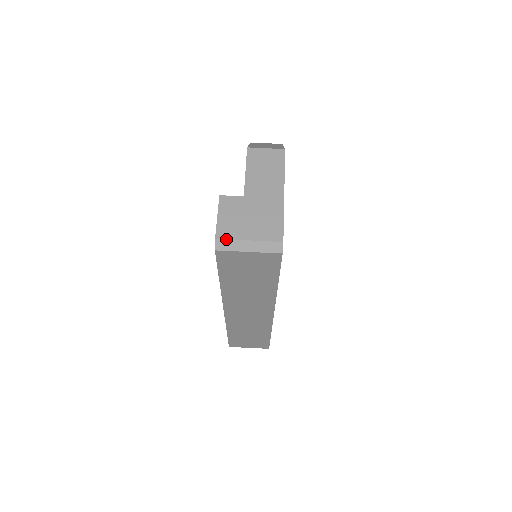
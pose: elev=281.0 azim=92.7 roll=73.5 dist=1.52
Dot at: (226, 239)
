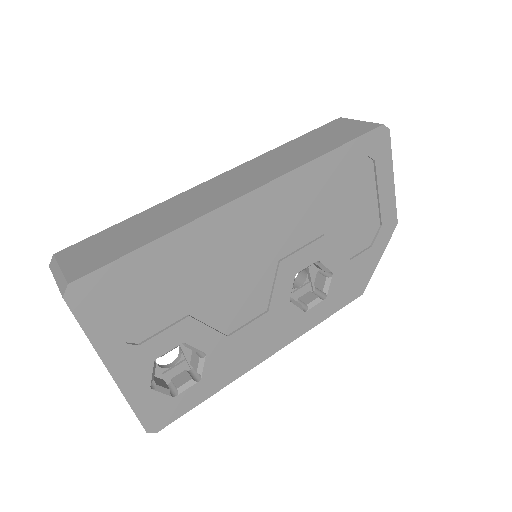
Dot at: occluded
